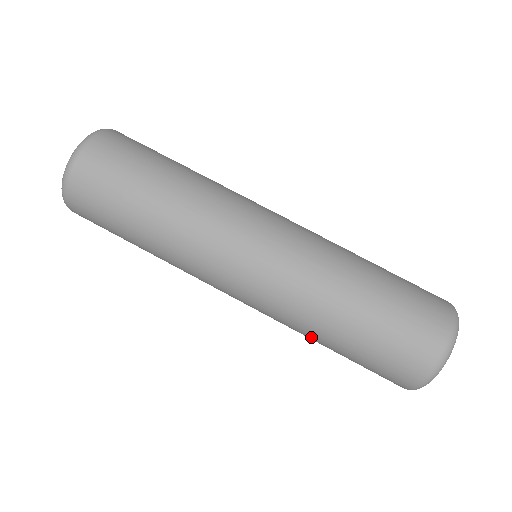
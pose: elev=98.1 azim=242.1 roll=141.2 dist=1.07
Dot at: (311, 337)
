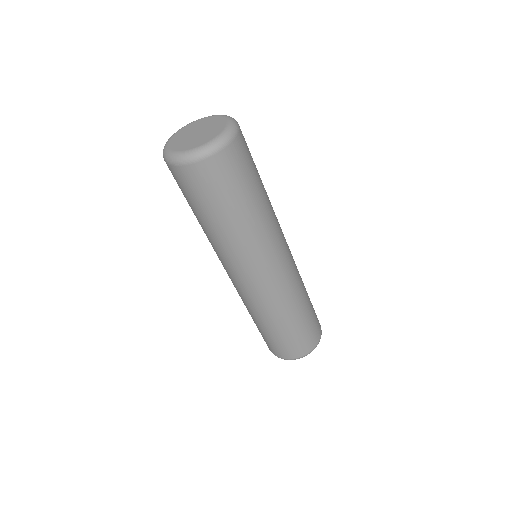
Dot at: (256, 317)
